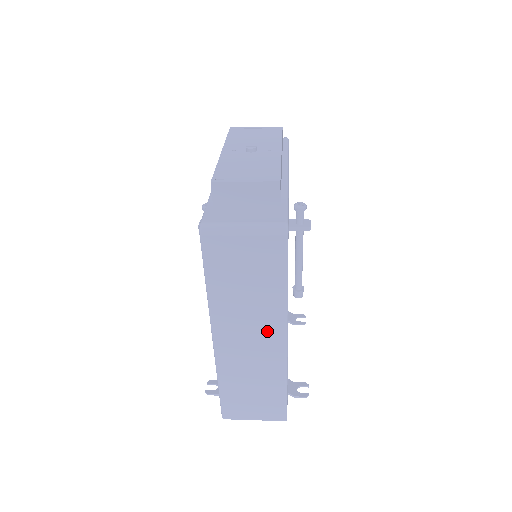
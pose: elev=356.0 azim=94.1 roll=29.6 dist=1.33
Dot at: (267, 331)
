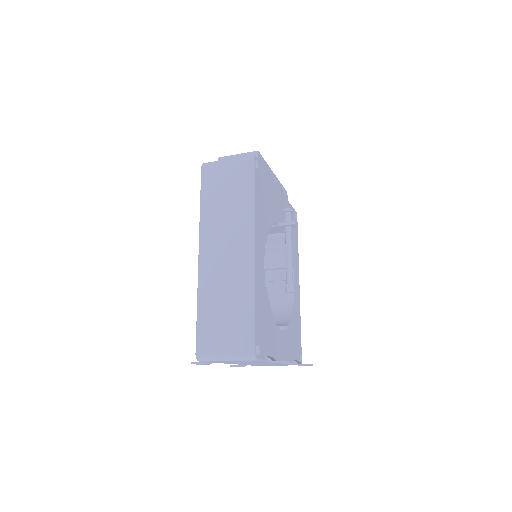
Dot at: (239, 240)
